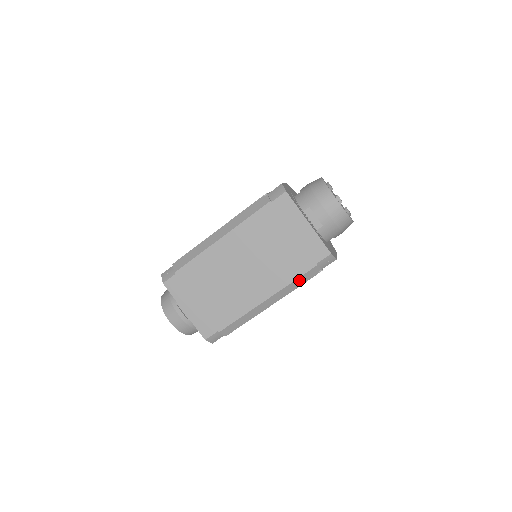
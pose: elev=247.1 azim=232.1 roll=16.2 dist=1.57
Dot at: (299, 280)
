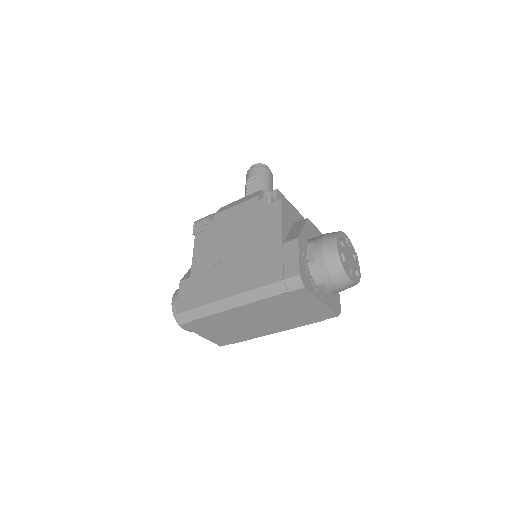
Dot at: (306, 324)
